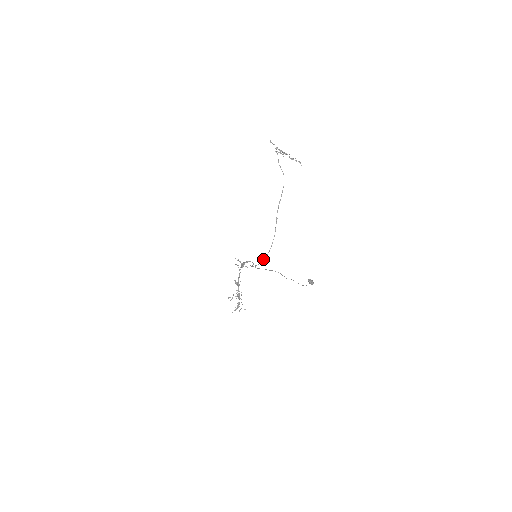
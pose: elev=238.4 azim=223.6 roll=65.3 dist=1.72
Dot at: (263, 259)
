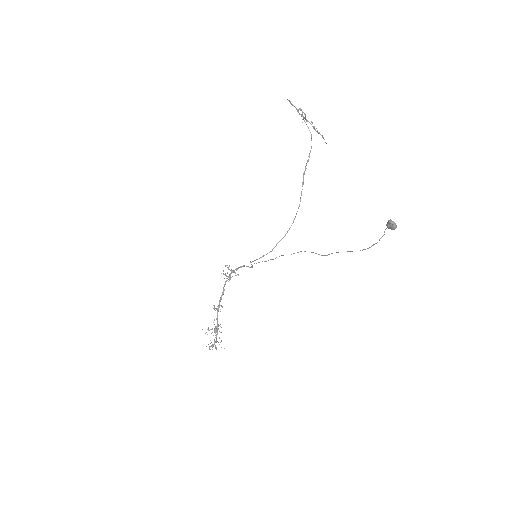
Dot at: (279, 241)
